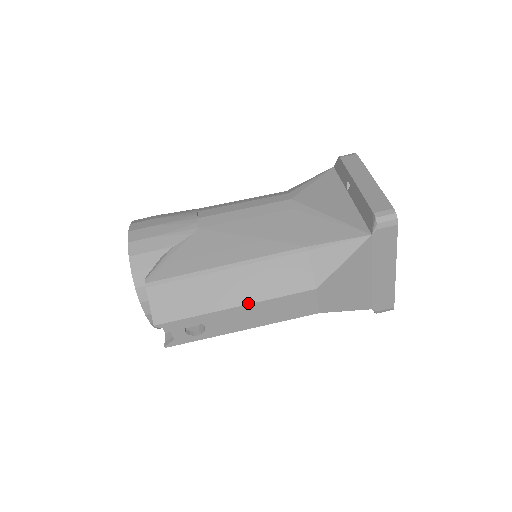
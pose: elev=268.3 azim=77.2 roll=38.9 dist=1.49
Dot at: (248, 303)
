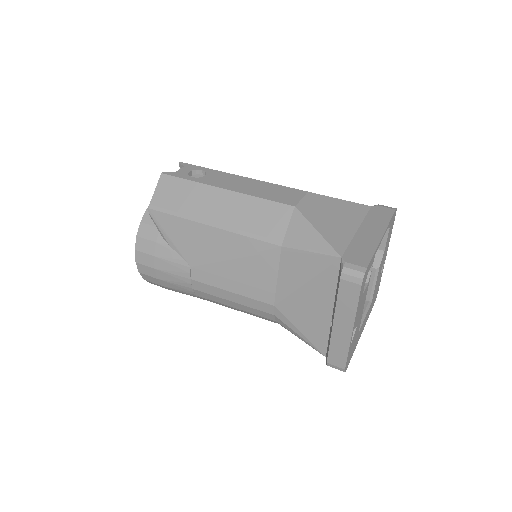
Dot at: (251, 179)
